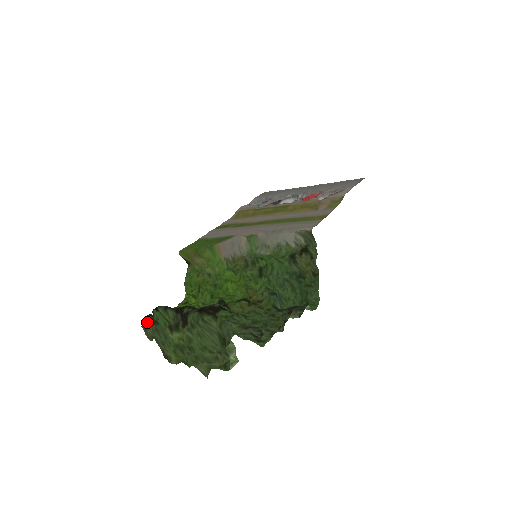
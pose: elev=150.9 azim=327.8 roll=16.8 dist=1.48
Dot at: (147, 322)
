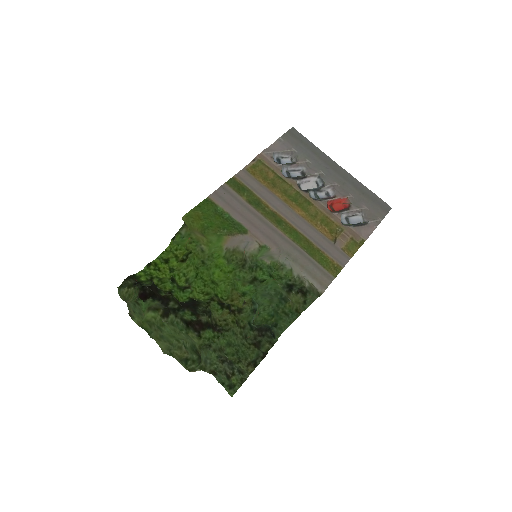
Dot at: (125, 284)
